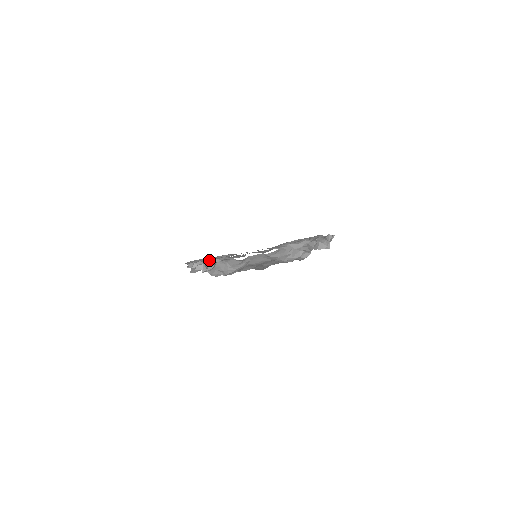
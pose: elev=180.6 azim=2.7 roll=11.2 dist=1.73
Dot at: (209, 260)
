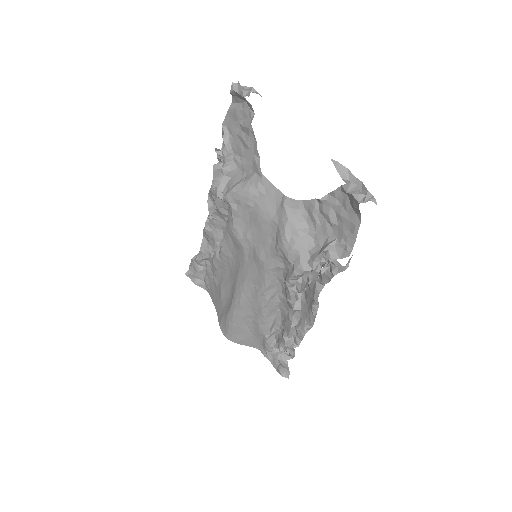
Dot at: occluded
